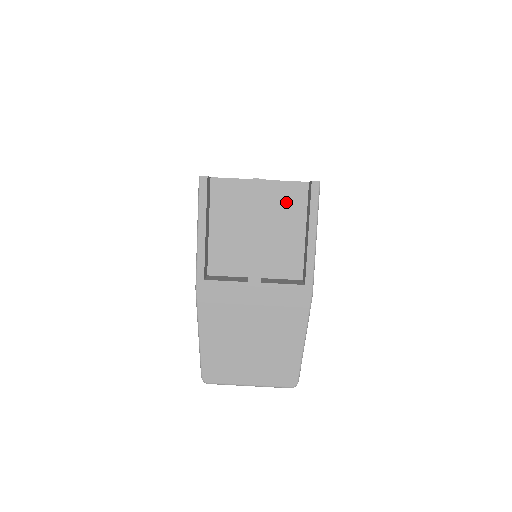
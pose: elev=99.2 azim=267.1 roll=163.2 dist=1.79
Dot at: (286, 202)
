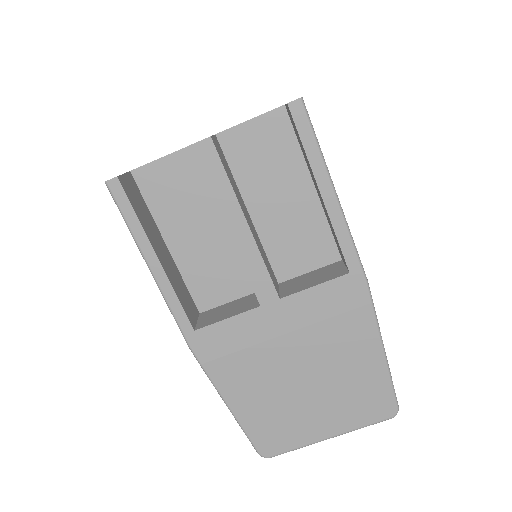
Dot at: (263, 154)
